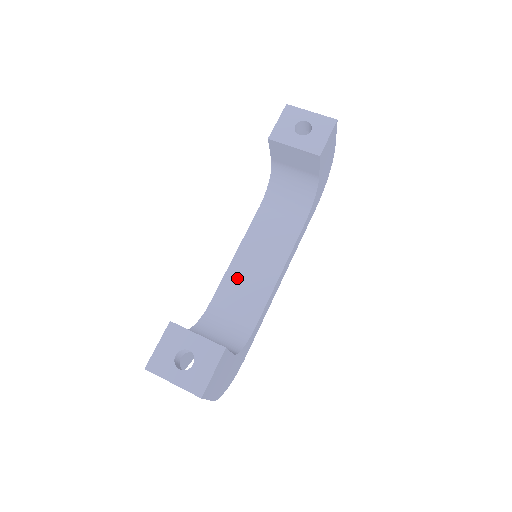
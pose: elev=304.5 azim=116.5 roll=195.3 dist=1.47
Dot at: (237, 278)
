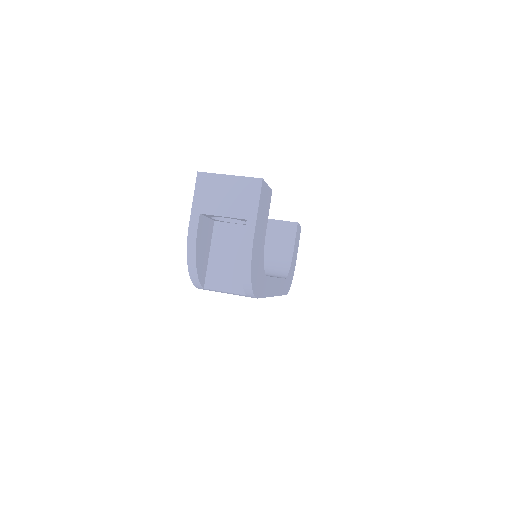
Dot at: occluded
